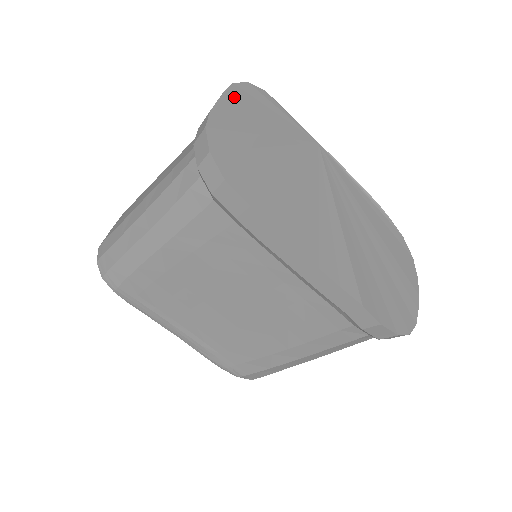
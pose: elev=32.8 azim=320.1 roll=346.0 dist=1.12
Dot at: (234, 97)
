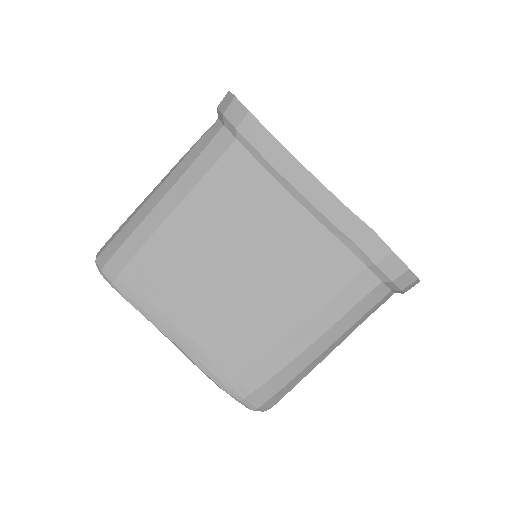
Dot at: occluded
